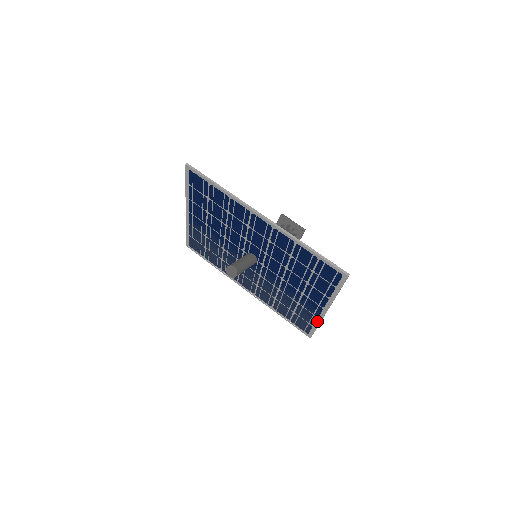
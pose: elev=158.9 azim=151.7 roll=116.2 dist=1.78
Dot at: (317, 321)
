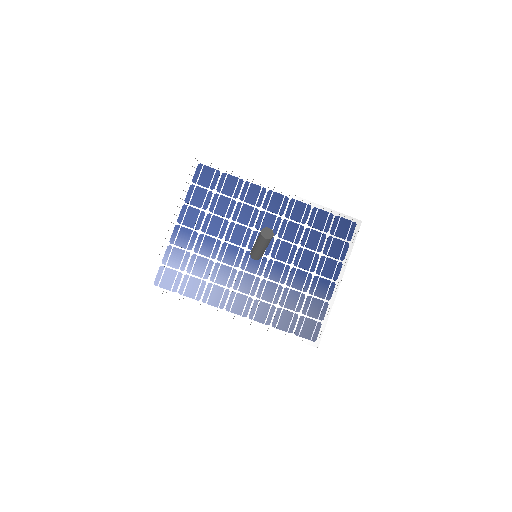
Dot at: (328, 309)
